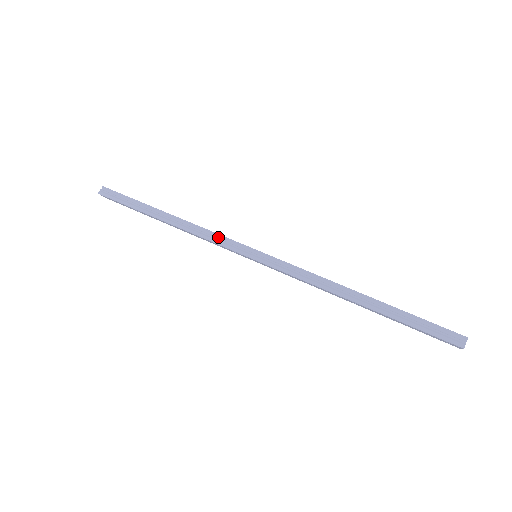
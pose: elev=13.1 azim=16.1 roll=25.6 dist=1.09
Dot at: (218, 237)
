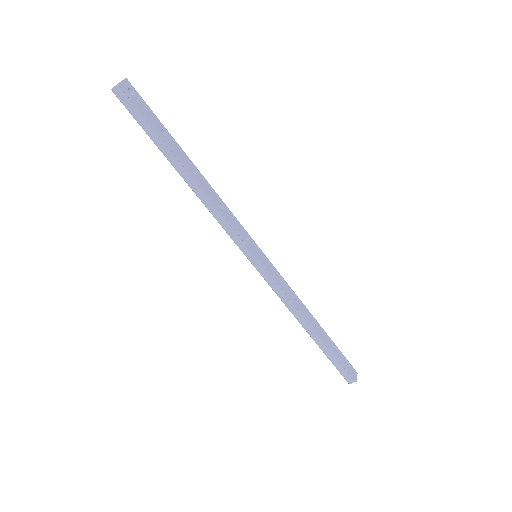
Dot at: (230, 227)
